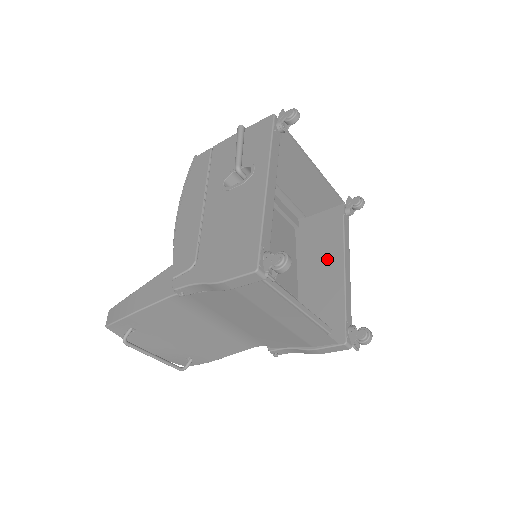
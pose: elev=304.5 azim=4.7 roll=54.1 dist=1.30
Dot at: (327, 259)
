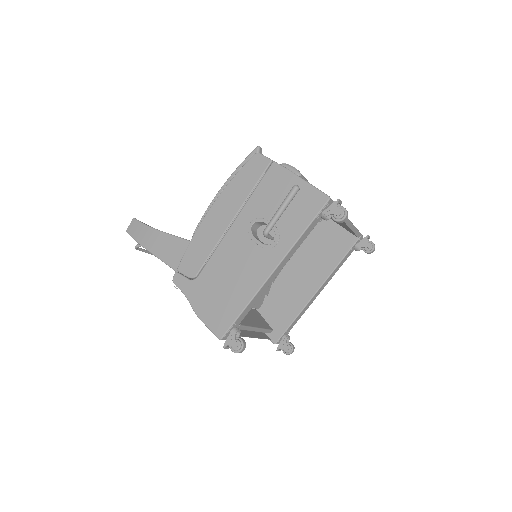
Dot at: (312, 273)
